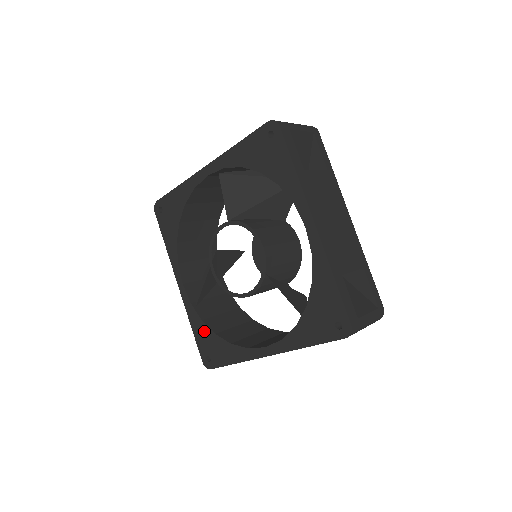
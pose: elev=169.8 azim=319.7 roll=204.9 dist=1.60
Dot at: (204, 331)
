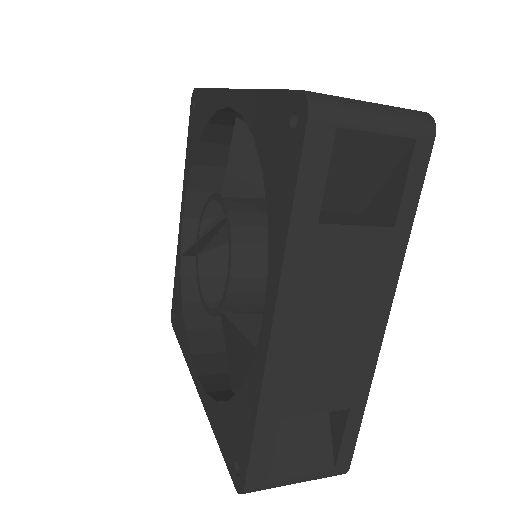
Dot at: (178, 287)
